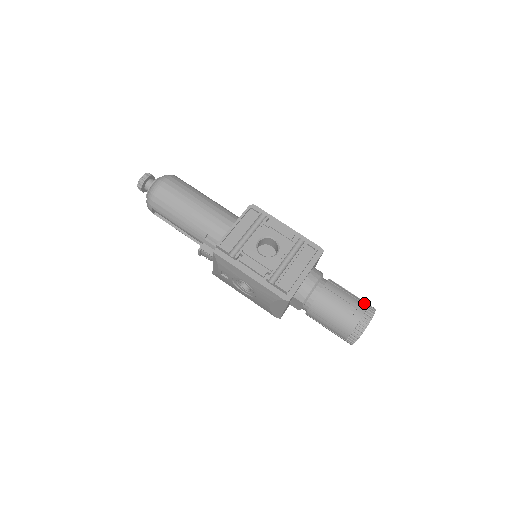
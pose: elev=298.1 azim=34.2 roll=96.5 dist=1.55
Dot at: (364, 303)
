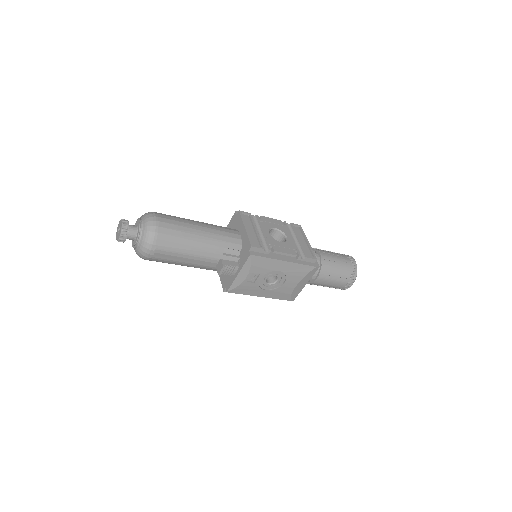
Dot at: occluded
